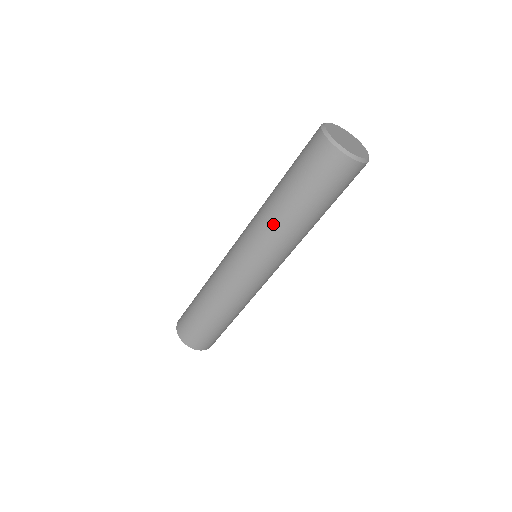
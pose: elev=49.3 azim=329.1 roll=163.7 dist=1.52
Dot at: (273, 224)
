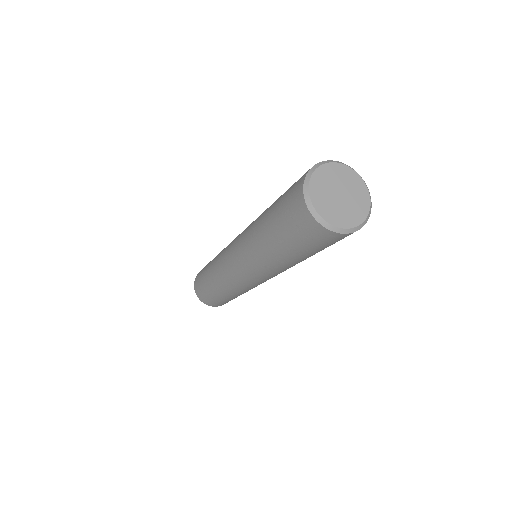
Dot at: (281, 268)
